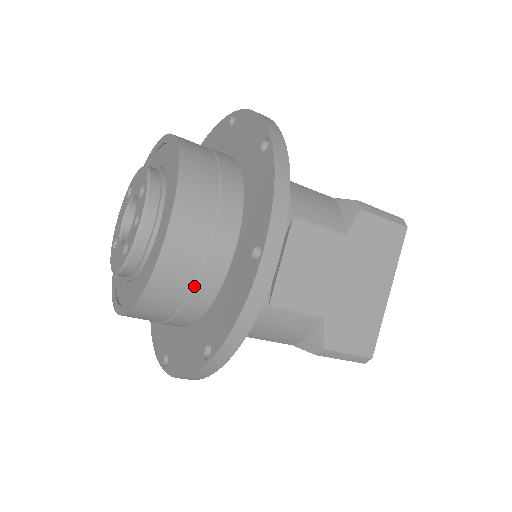
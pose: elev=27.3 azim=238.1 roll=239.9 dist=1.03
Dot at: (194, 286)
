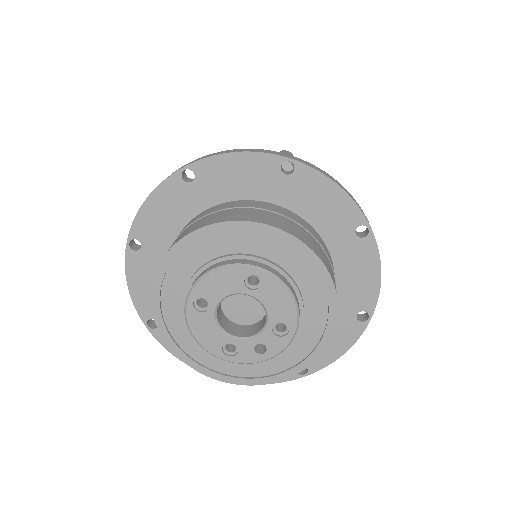
Dot at: occluded
